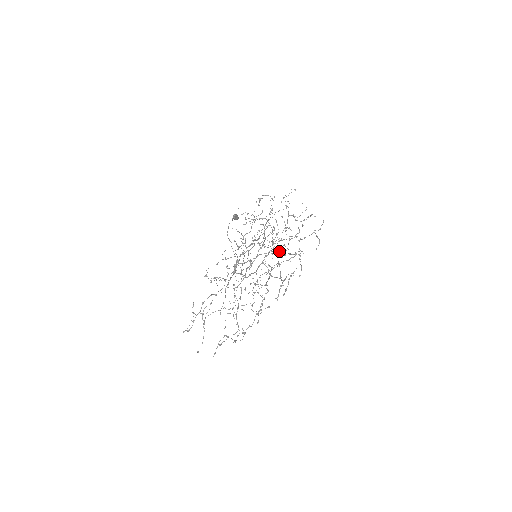
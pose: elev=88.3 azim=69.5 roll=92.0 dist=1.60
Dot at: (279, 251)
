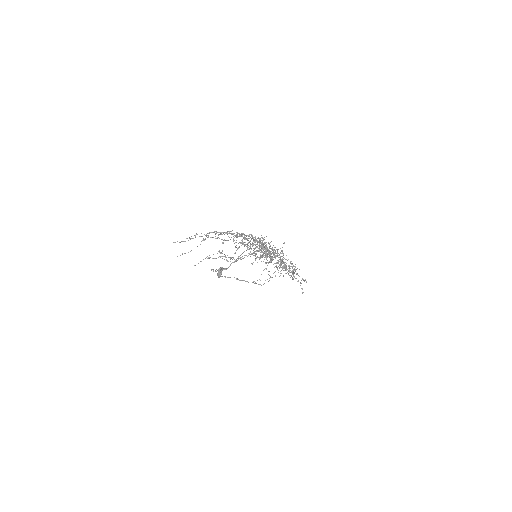
Dot at: occluded
